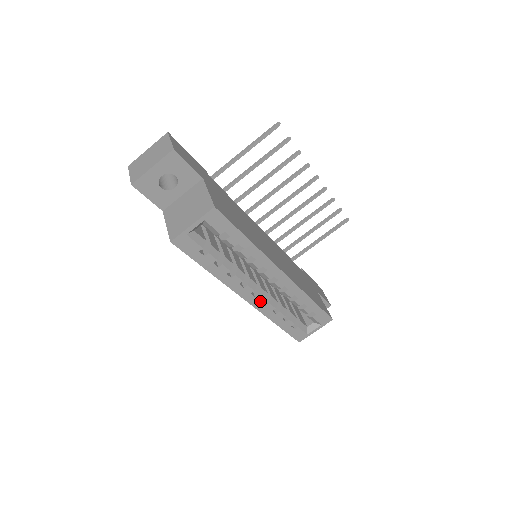
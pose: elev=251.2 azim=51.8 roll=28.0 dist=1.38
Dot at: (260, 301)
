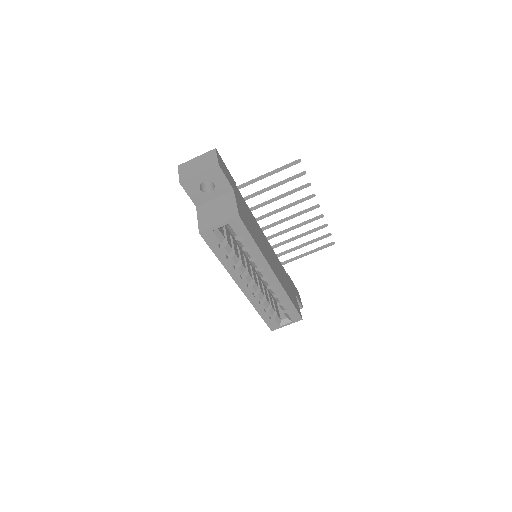
Dot at: (251, 292)
